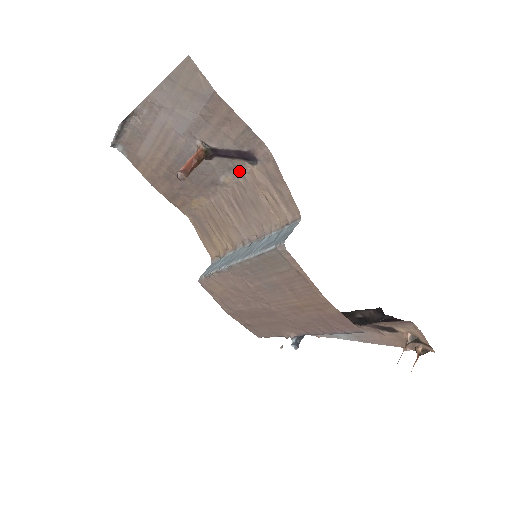
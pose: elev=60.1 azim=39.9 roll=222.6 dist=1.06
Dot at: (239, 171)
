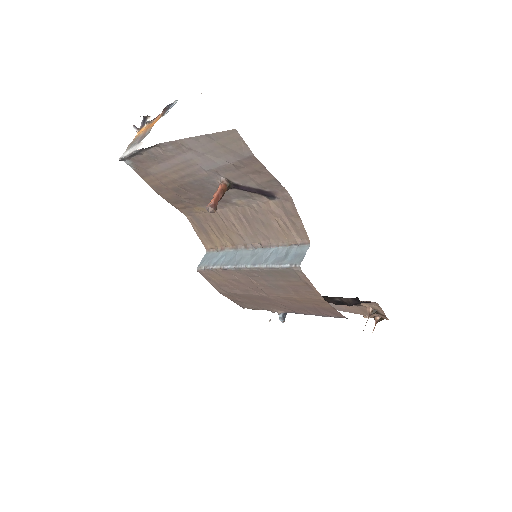
Dot at: (254, 199)
